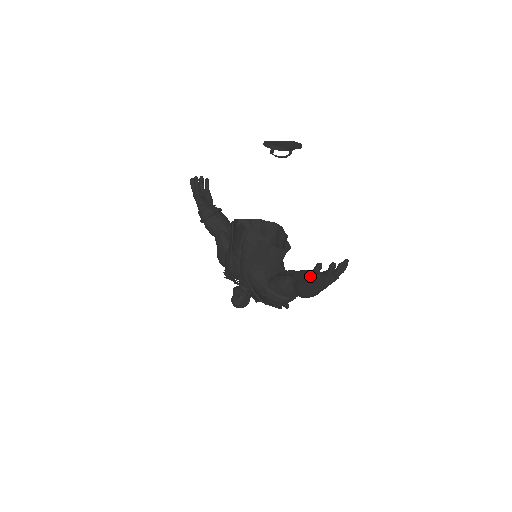
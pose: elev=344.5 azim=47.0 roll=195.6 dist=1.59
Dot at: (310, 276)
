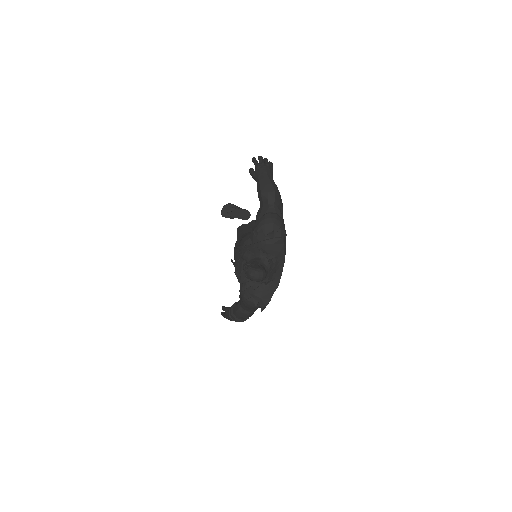
Dot at: occluded
